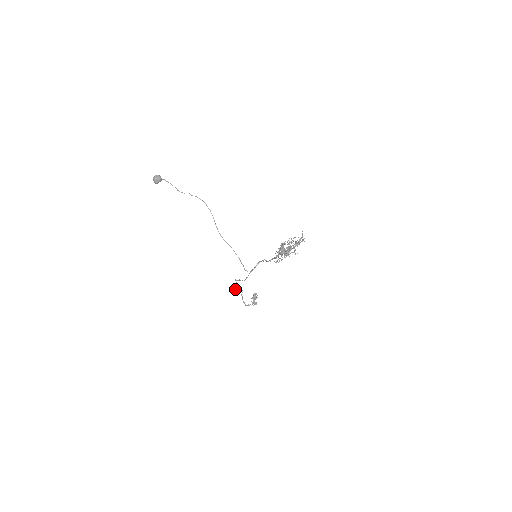
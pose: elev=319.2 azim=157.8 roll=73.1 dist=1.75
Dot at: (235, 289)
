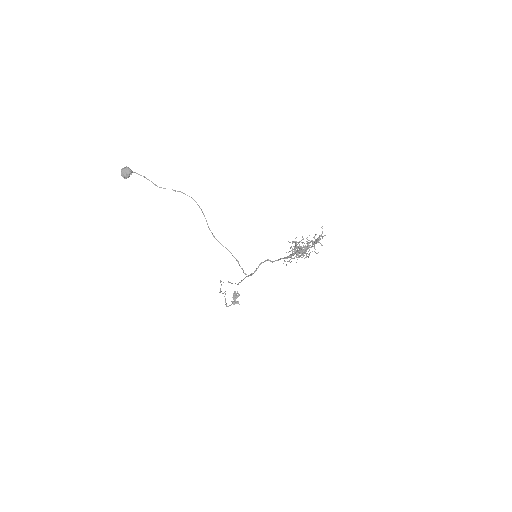
Dot at: (219, 292)
